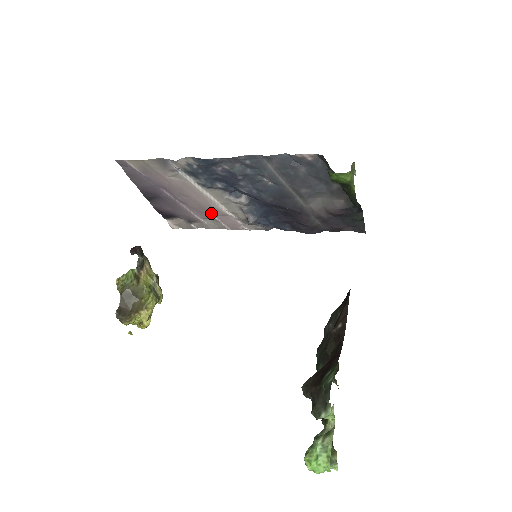
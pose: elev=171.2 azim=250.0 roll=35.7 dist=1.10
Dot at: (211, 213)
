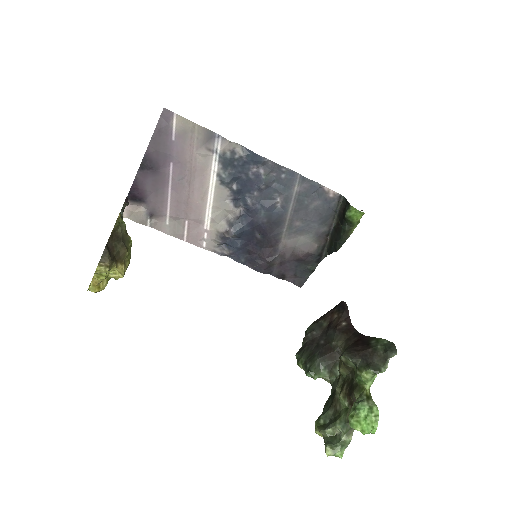
Dot at: (189, 213)
